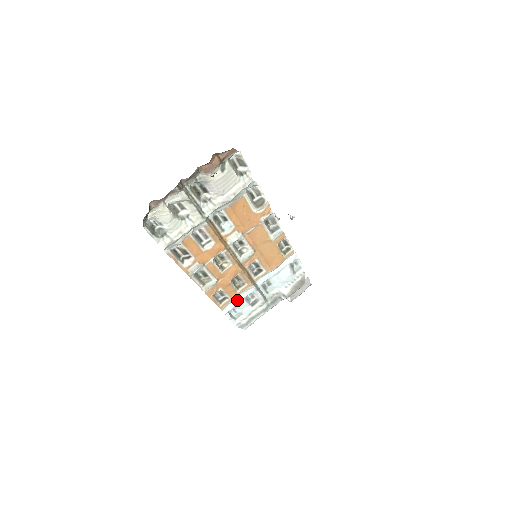
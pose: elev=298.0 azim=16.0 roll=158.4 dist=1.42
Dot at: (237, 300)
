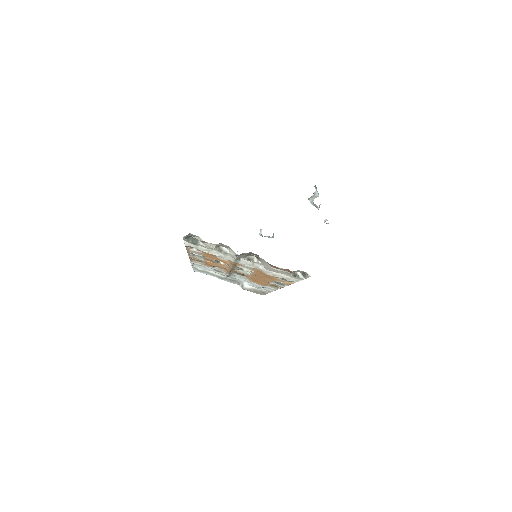
Dot at: occluded
